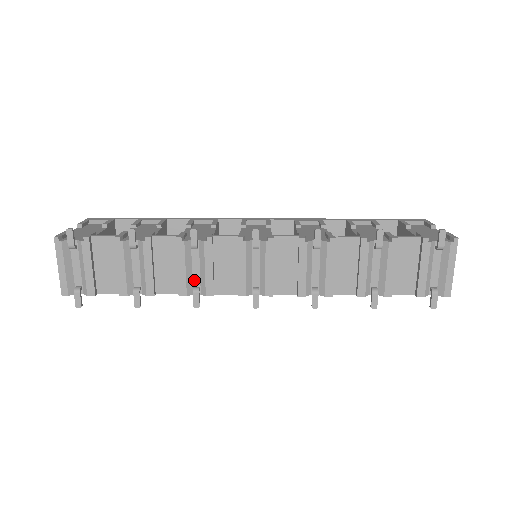
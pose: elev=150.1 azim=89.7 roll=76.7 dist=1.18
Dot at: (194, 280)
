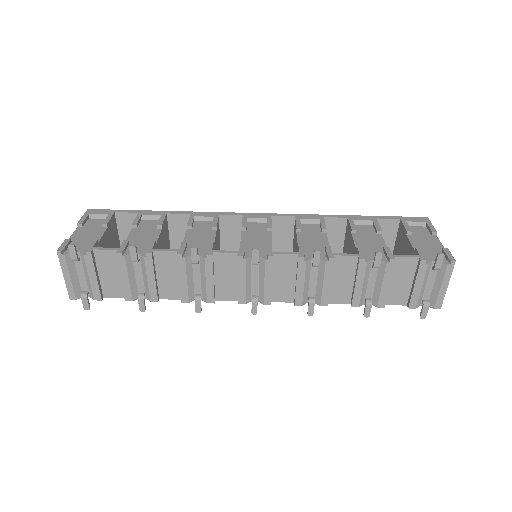
Dot at: (195, 288)
